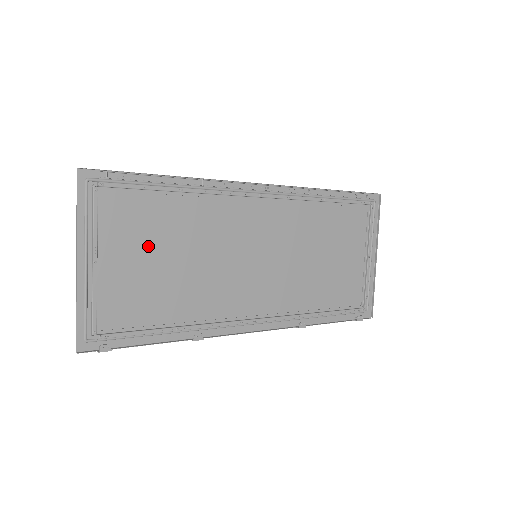
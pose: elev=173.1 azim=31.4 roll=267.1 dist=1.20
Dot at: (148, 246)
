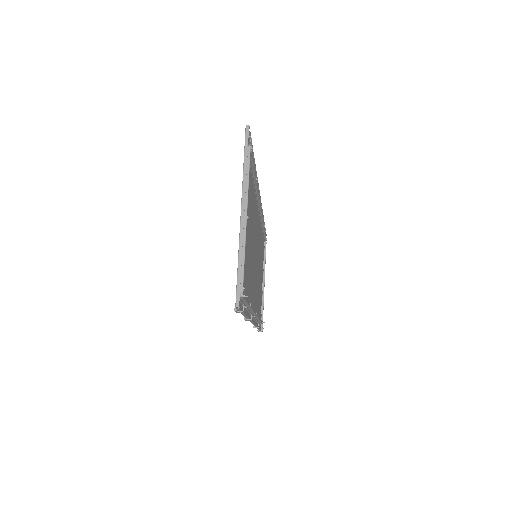
Dot at: (249, 219)
